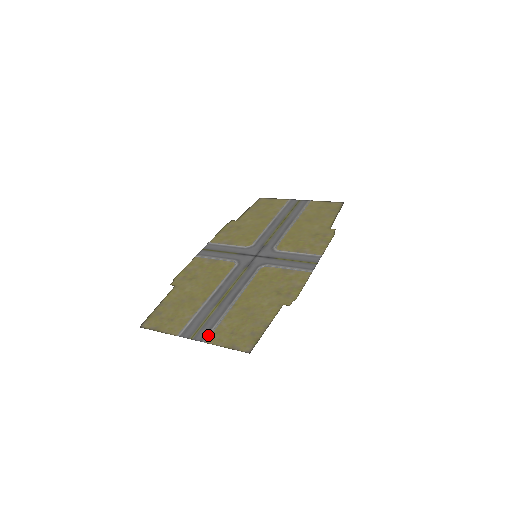
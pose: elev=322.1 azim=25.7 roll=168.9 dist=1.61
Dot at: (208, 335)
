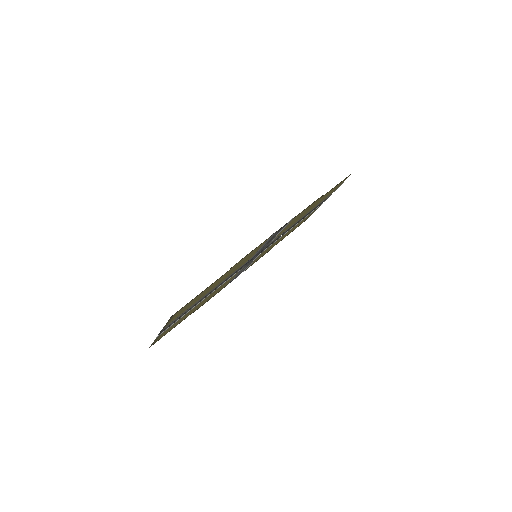
Dot at: (168, 324)
